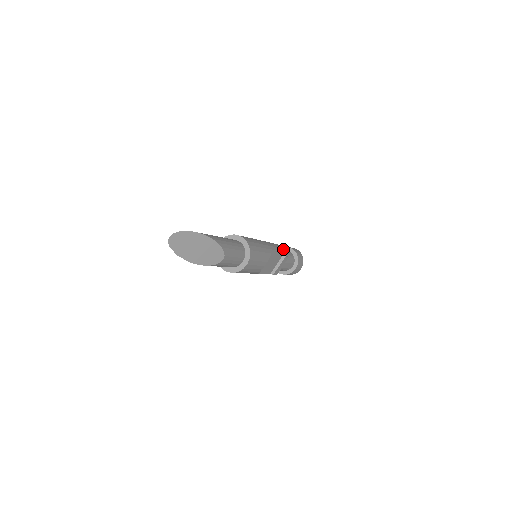
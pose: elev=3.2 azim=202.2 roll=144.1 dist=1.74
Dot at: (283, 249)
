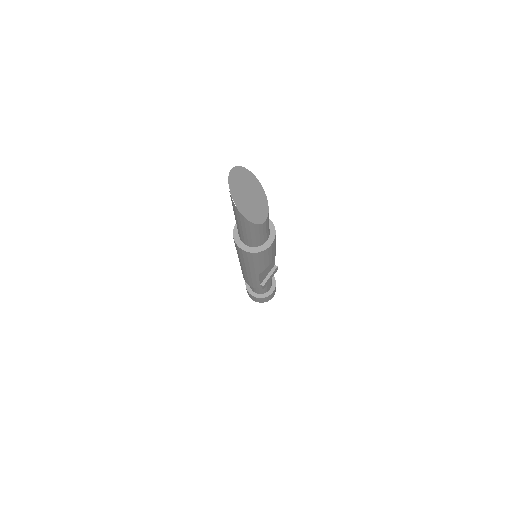
Dot at: occluded
